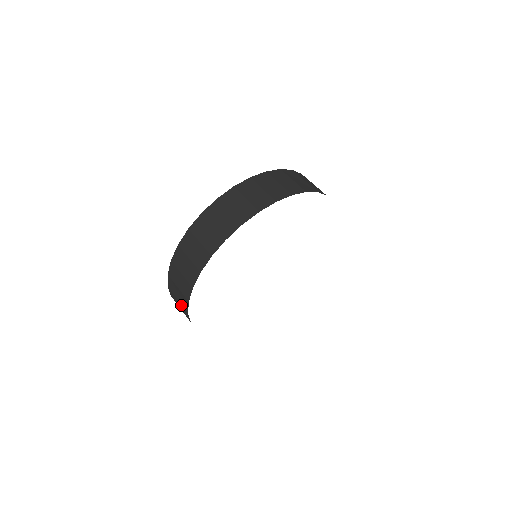
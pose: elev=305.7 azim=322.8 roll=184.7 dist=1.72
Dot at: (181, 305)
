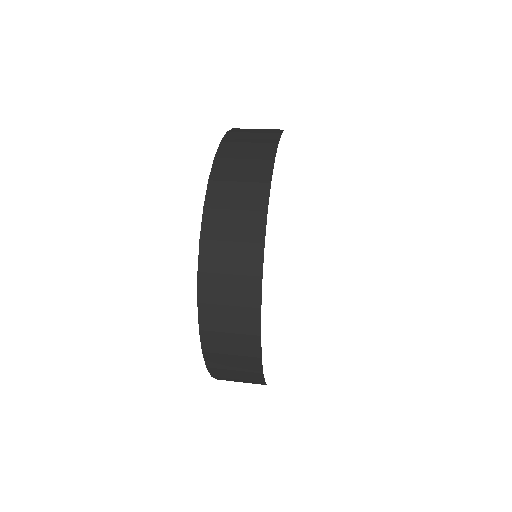
Dot at: (241, 247)
